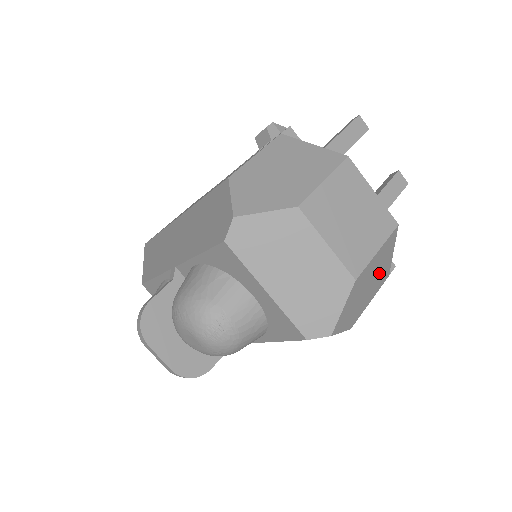
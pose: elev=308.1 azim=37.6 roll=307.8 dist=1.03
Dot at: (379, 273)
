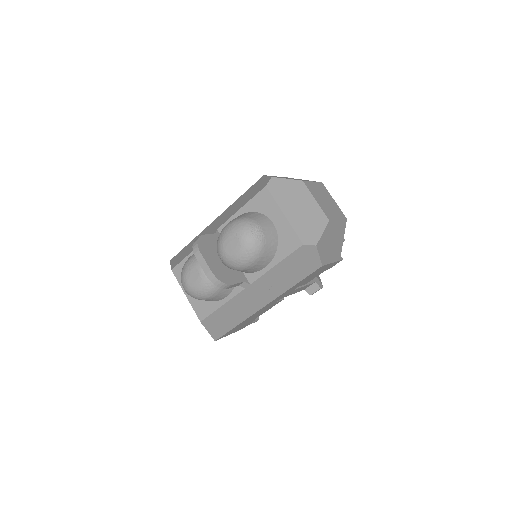
Dot at: (337, 244)
